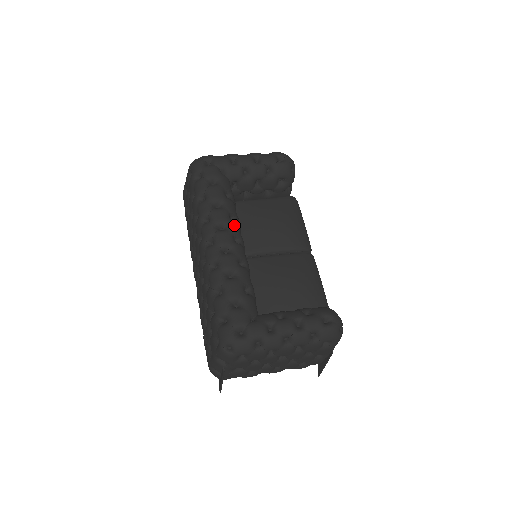
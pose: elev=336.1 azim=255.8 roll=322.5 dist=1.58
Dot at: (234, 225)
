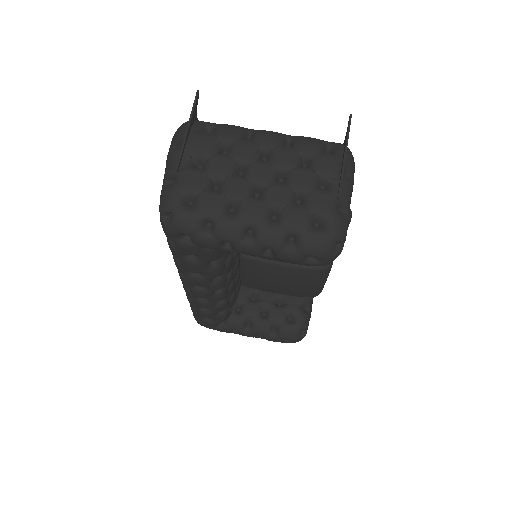
Dot at: (215, 288)
